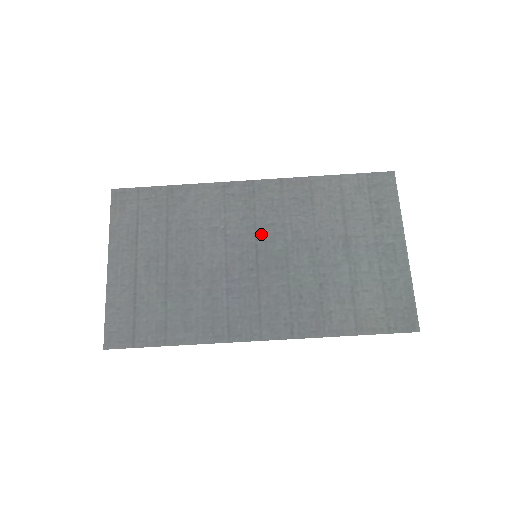
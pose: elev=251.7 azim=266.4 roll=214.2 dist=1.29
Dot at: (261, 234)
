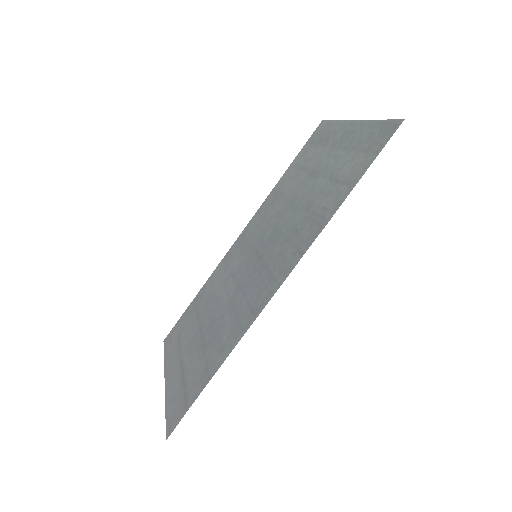
Dot at: (255, 244)
